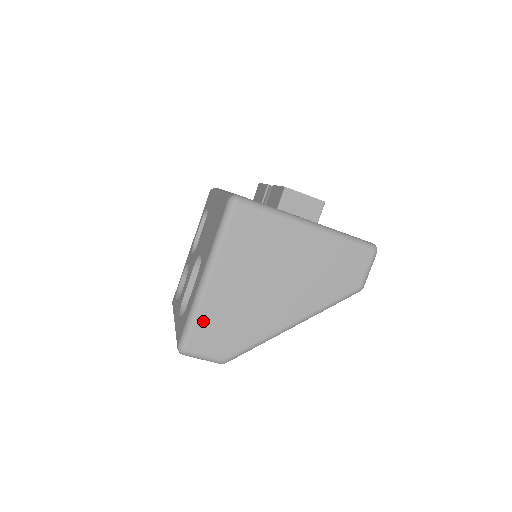
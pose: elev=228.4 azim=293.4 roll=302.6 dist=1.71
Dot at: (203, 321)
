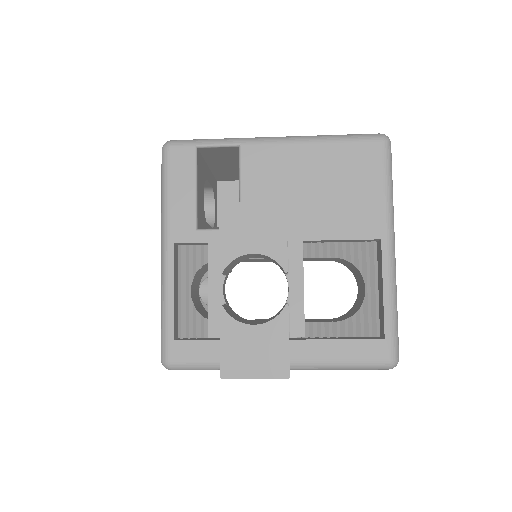
Dot at: occluded
